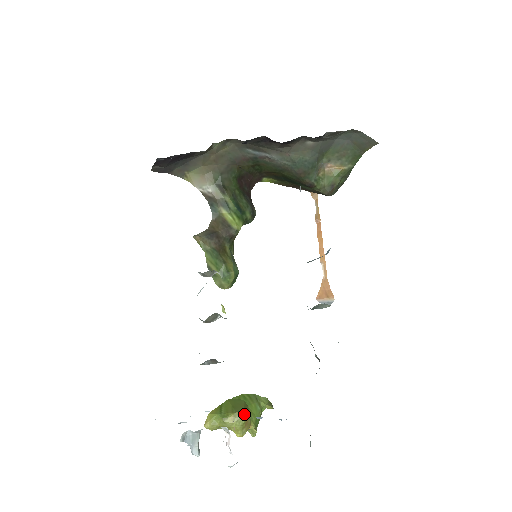
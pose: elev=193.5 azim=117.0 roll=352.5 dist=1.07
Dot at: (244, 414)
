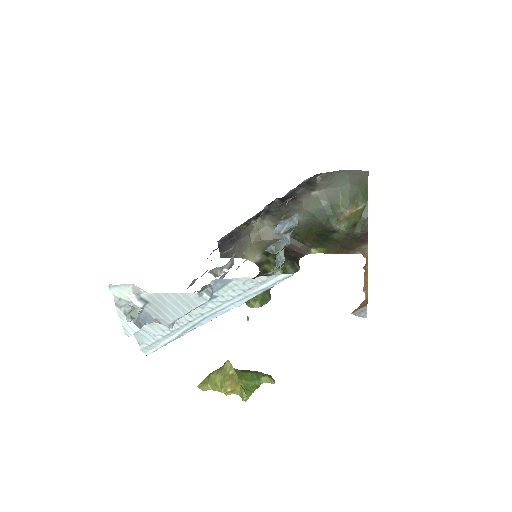
Dot at: (226, 364)
